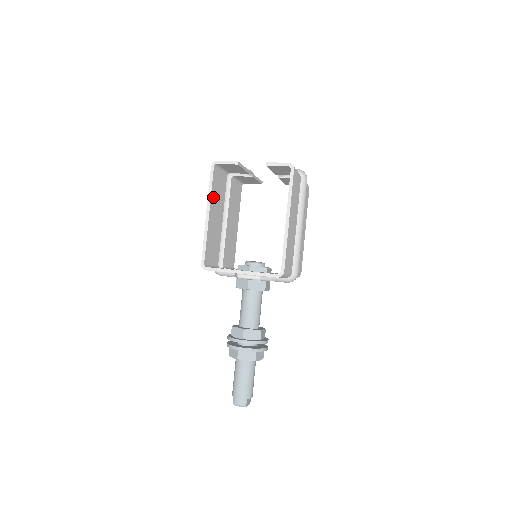
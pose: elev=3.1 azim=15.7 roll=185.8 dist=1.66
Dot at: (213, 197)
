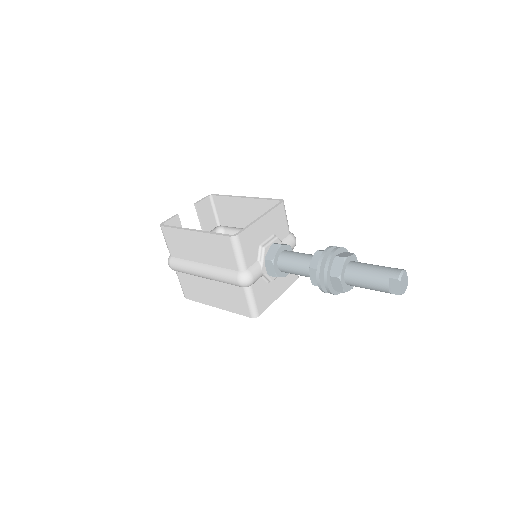
Dot at: (183, 234)
